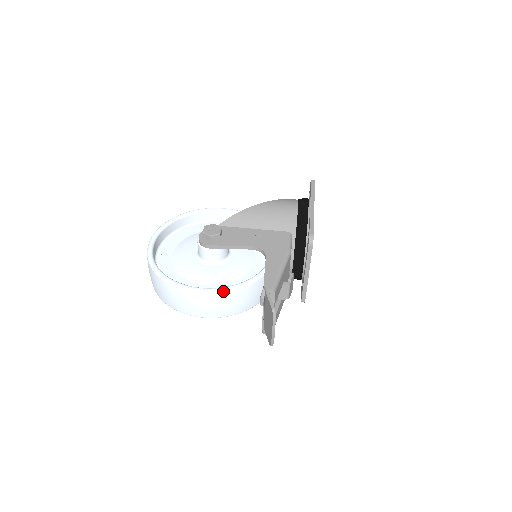
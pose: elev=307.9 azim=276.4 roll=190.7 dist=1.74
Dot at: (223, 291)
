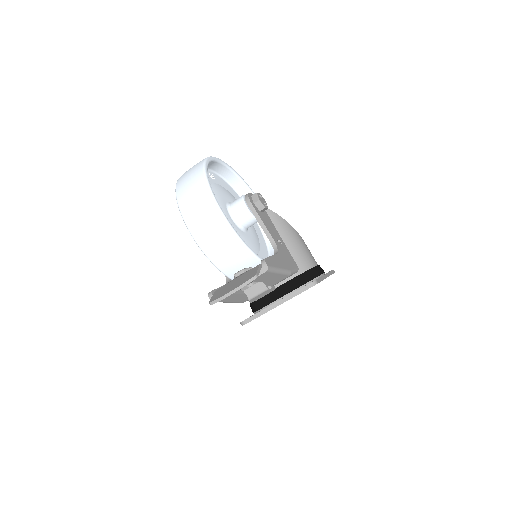
Dot at: (232, 230)
